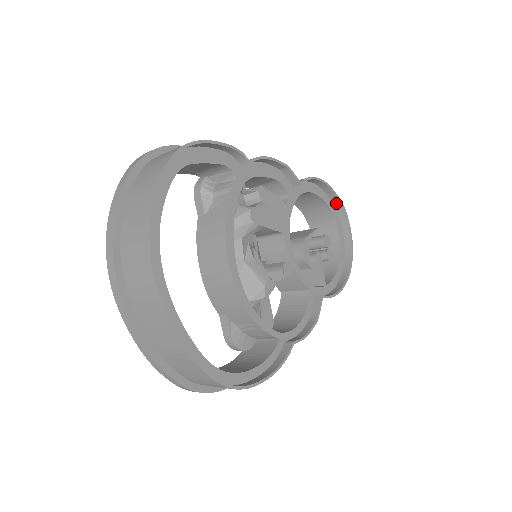
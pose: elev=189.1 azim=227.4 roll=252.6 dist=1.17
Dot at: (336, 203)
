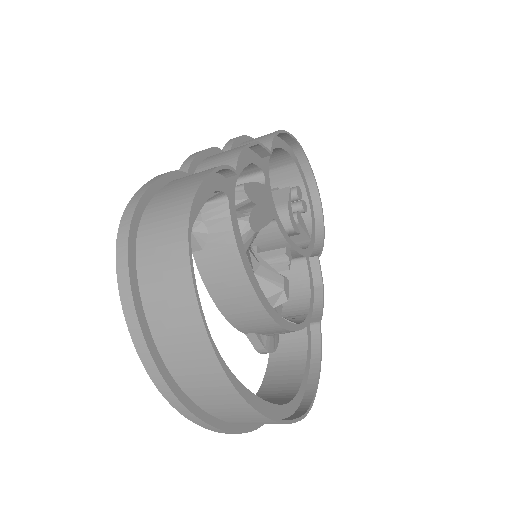
Dot at: (291, 144)
